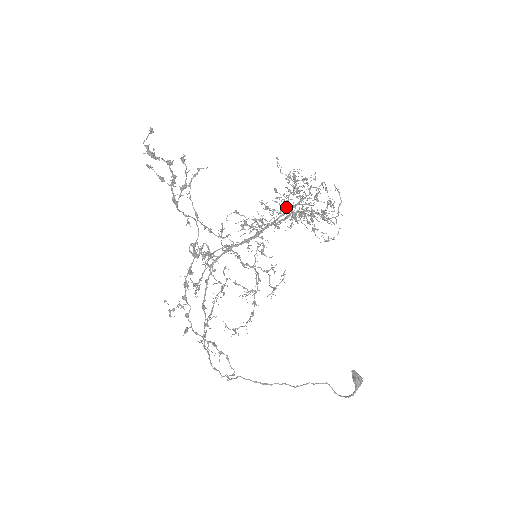
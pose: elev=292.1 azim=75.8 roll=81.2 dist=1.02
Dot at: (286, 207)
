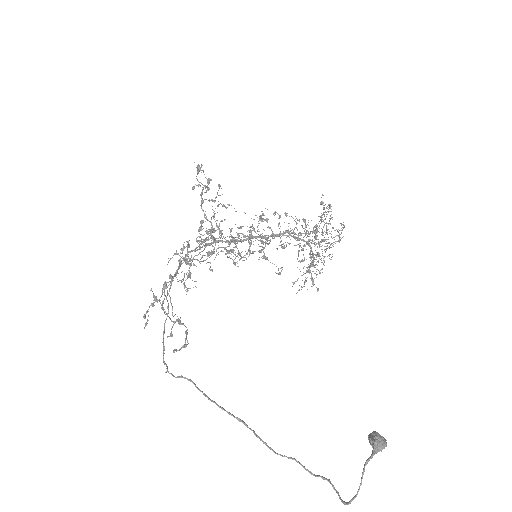
Dot at: occluded
